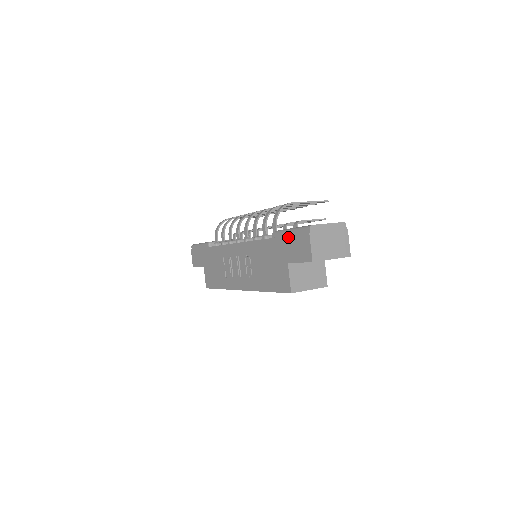
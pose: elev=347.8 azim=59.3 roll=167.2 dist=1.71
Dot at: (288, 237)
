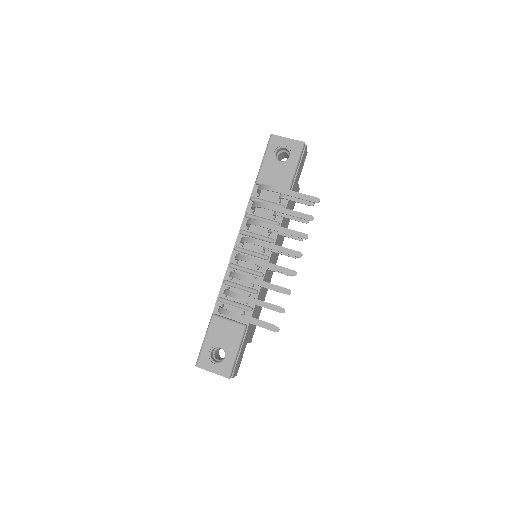
Dot at: occluded
